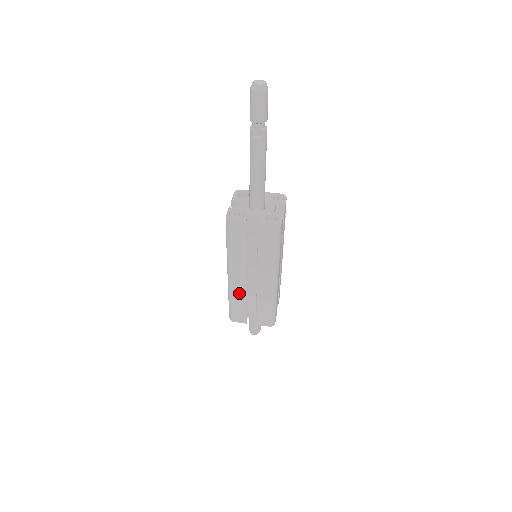
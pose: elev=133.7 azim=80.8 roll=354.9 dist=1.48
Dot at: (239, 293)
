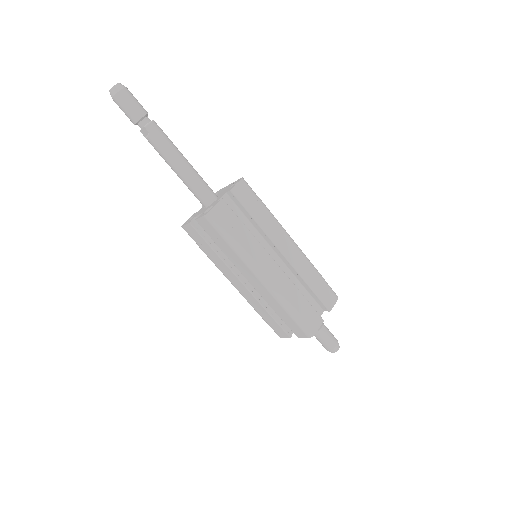
Dot at: (254, 302)
